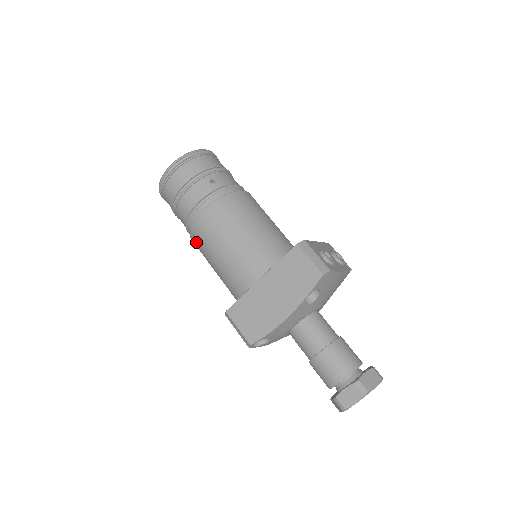
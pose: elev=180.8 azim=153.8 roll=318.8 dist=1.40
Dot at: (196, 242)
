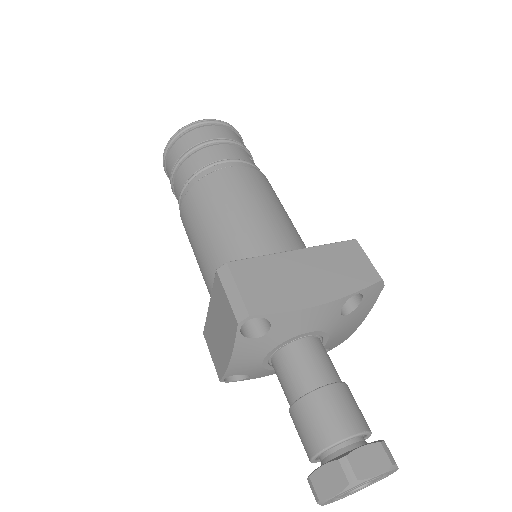
Dot at: (202, 192)
